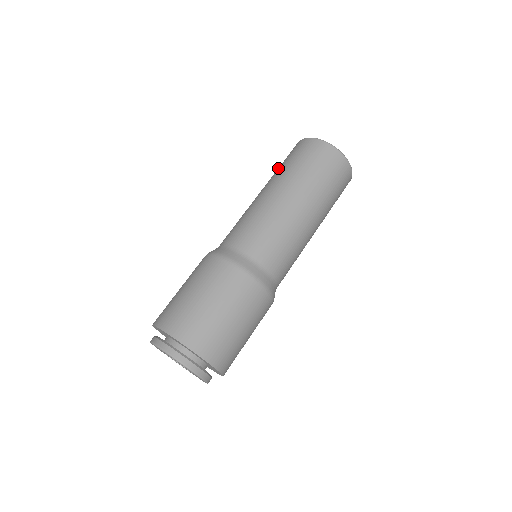
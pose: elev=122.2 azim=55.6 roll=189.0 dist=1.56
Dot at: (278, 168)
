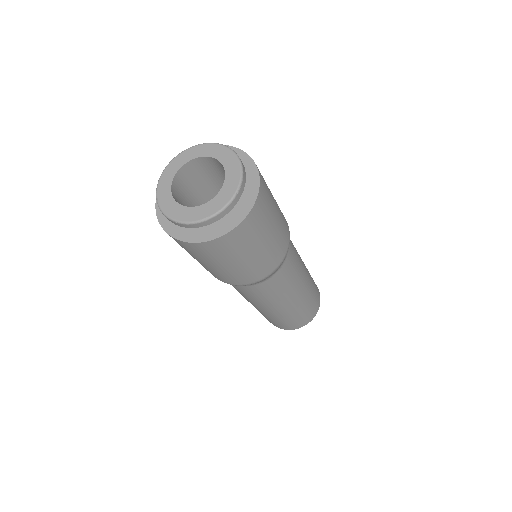
Dot at: occluded
